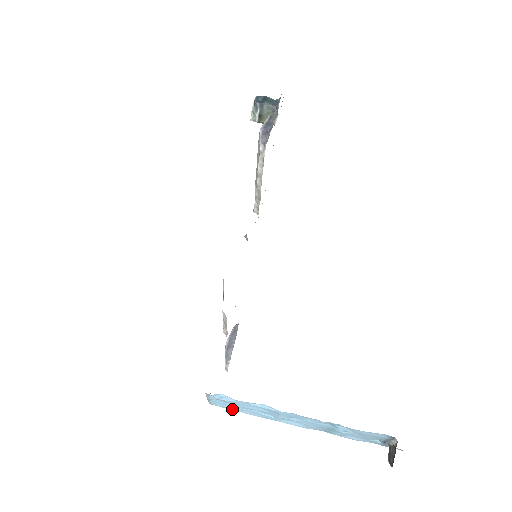
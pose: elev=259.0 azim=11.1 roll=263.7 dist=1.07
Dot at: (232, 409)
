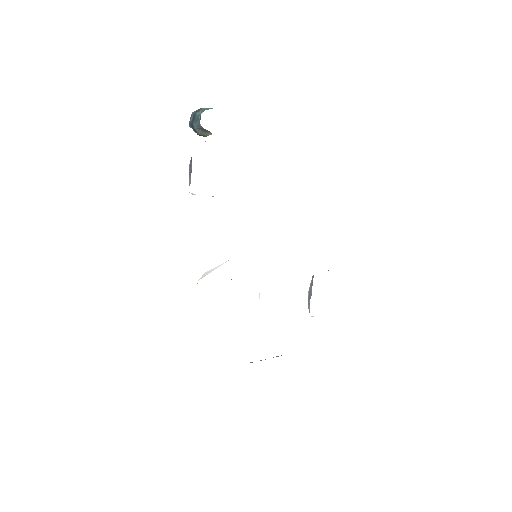
Dot at: occluded
